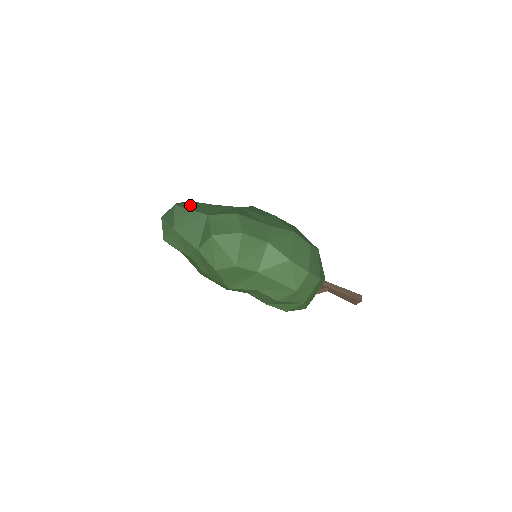
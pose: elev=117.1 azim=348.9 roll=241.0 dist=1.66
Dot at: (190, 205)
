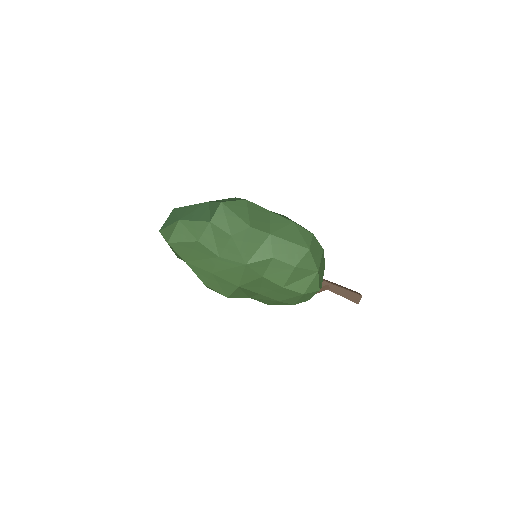
Dot at: occluded
